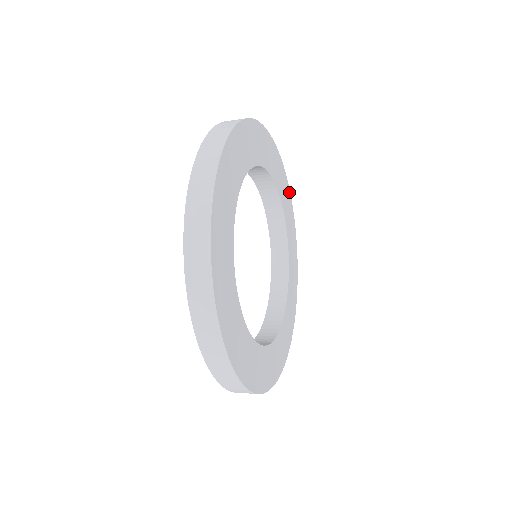
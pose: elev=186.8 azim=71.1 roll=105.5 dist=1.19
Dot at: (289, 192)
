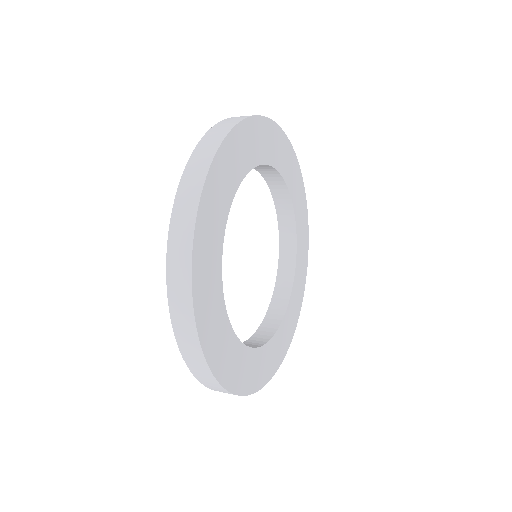
Dot at: (253, 119)
